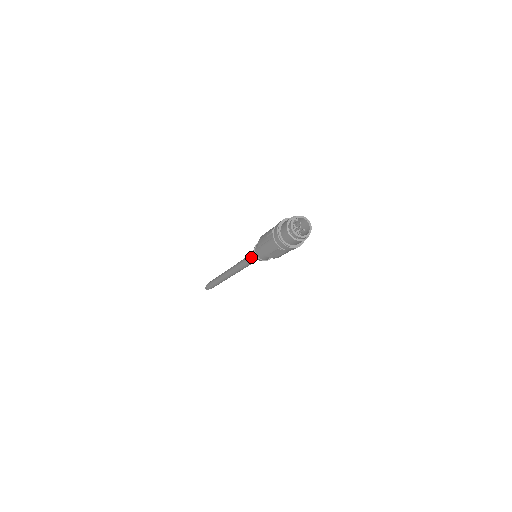
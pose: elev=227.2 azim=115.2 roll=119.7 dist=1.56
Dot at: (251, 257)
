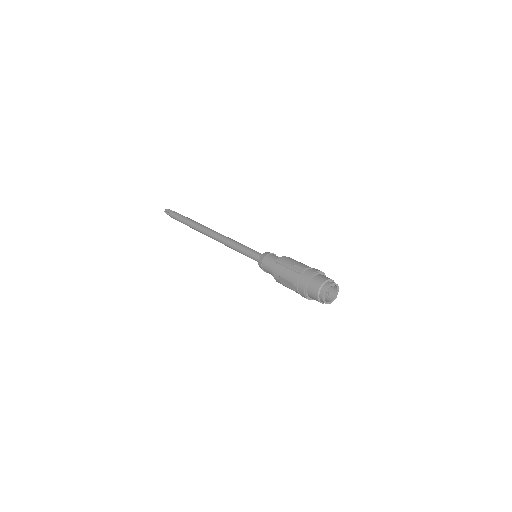
Dot at: (252, 253)
